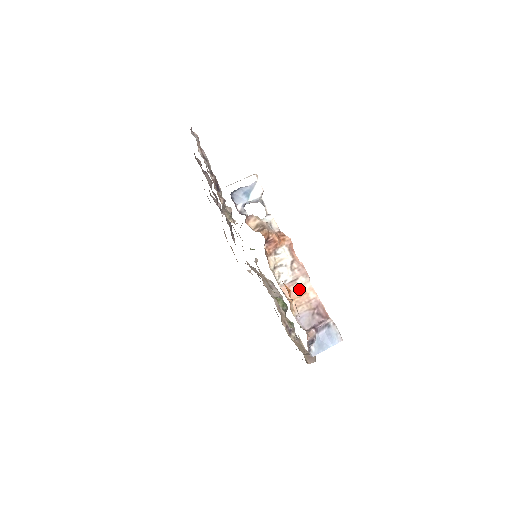
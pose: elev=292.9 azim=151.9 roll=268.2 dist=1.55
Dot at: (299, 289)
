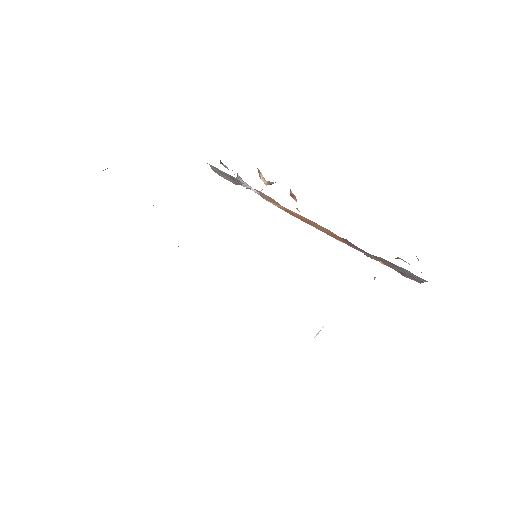
Dot at: occluded
